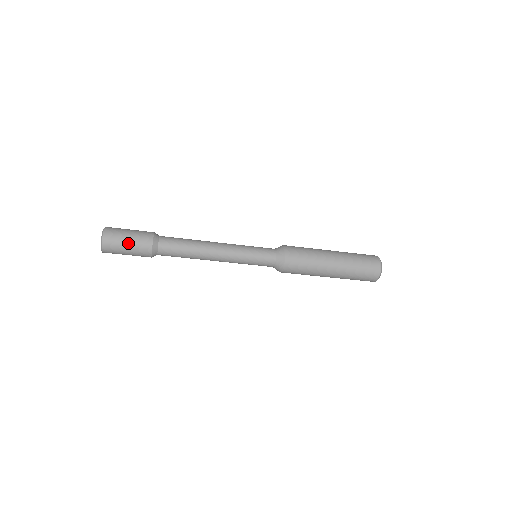
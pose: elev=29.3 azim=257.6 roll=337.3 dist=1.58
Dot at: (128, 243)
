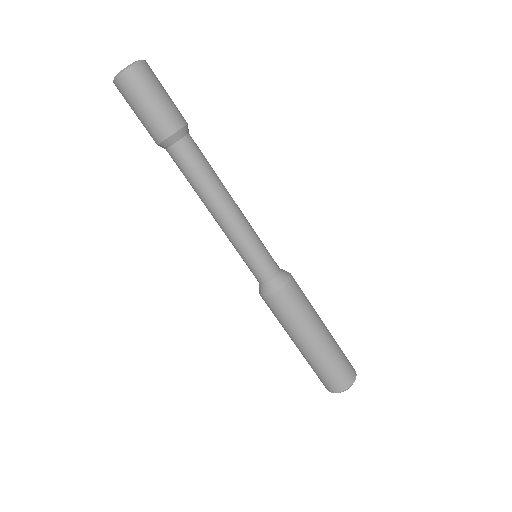
Dot at: (161, 97)
